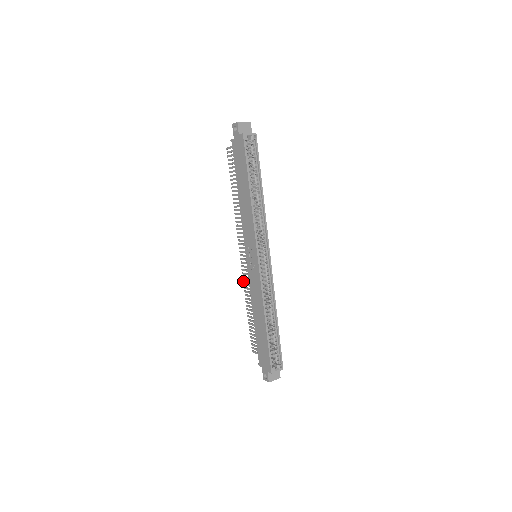
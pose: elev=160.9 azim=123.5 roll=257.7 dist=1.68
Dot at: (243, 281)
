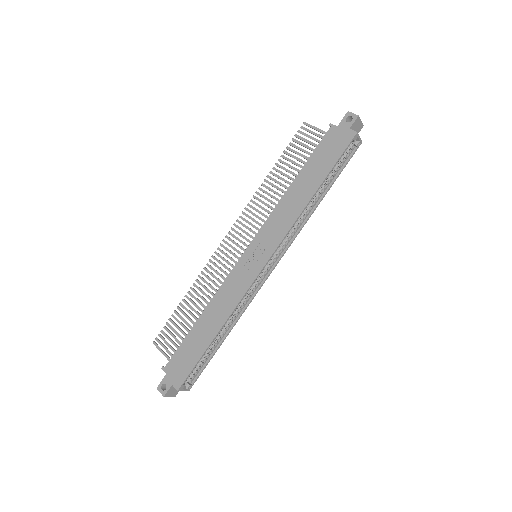
Dot at: (207, 265)
